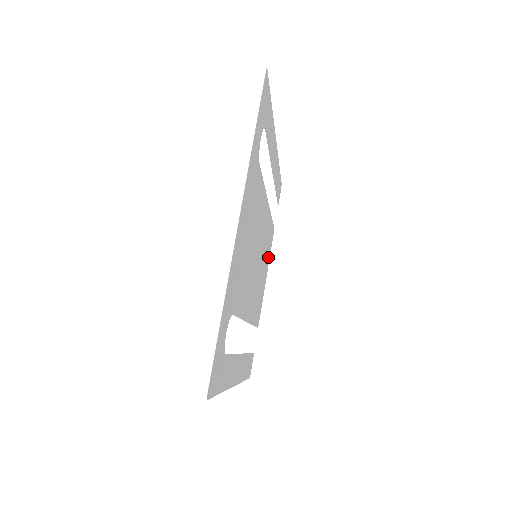
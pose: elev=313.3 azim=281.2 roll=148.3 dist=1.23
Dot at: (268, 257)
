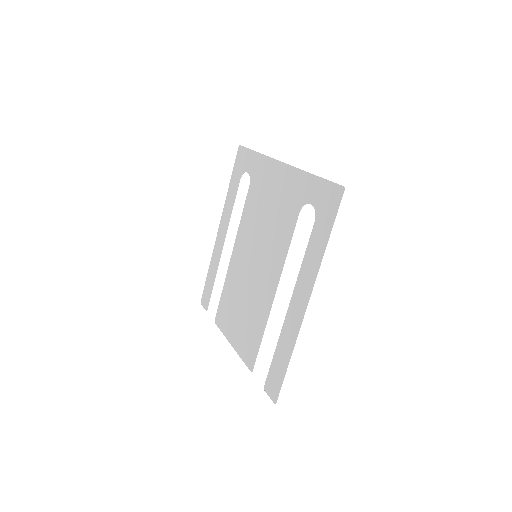
Dot at: (227, 327)
